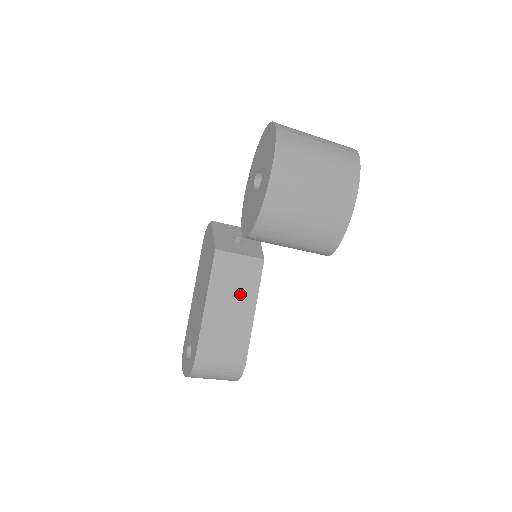
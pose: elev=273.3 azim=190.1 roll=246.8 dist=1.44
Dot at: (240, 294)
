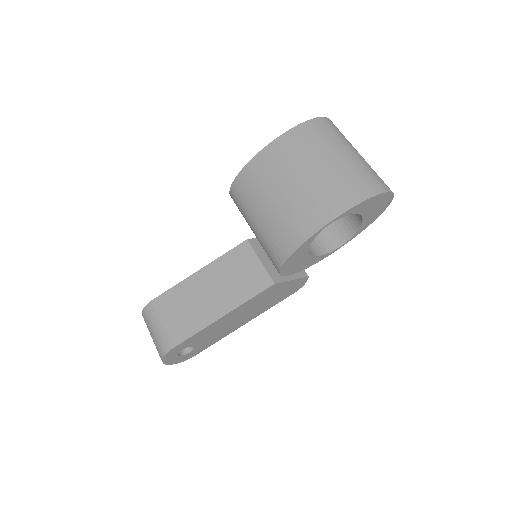
Dot at: (228, 290)
